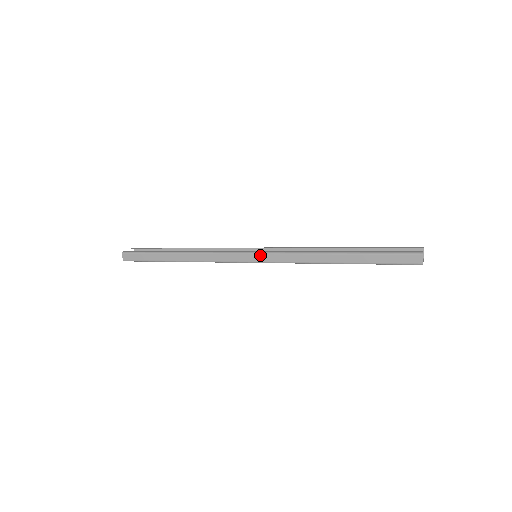
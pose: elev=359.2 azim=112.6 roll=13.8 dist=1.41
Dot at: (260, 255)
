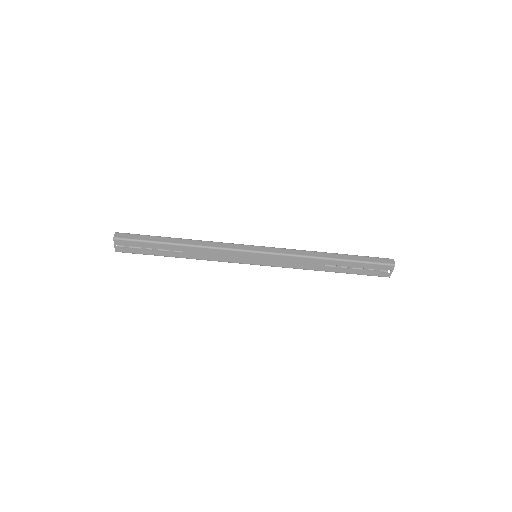
Dot at: (265, 247)
